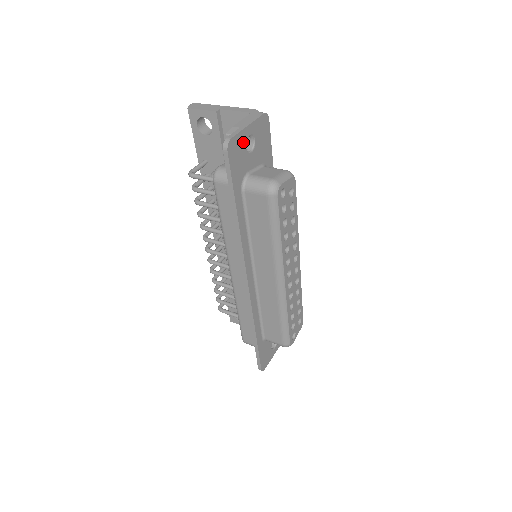
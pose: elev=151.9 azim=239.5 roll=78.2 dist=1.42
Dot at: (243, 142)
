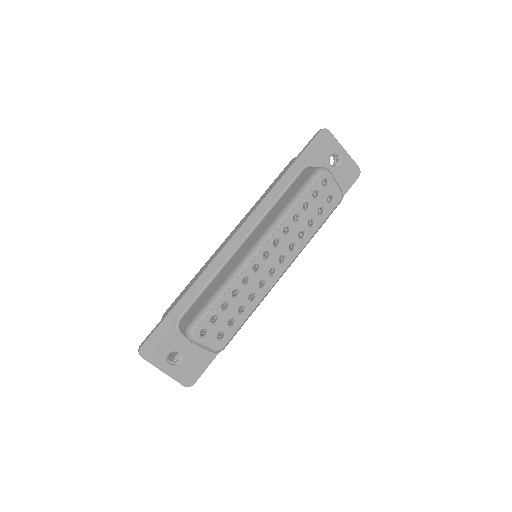
Dot at: (333, 149)
